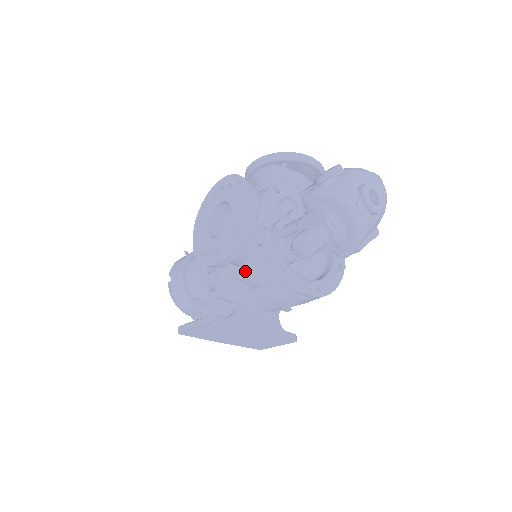
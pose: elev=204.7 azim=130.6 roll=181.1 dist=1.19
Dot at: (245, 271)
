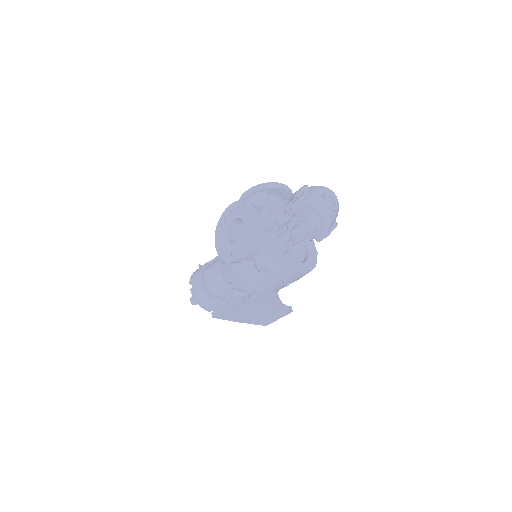
Dot at: (257, 262)
